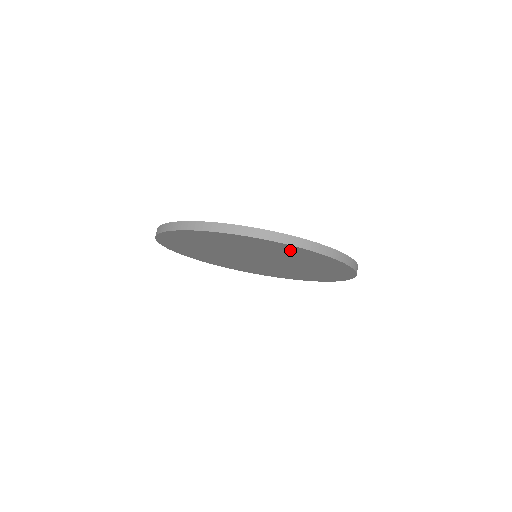
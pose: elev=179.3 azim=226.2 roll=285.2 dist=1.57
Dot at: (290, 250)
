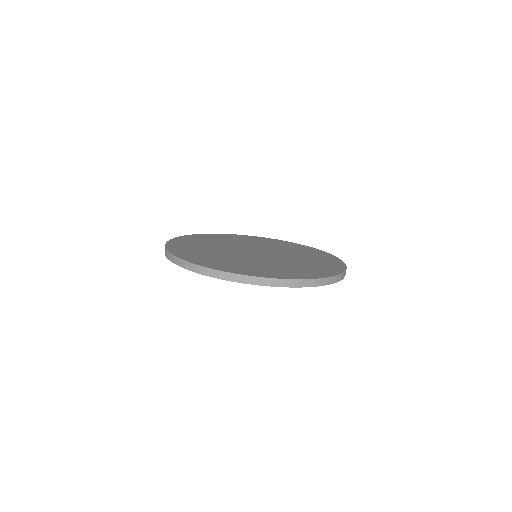
Dot at: occluded
